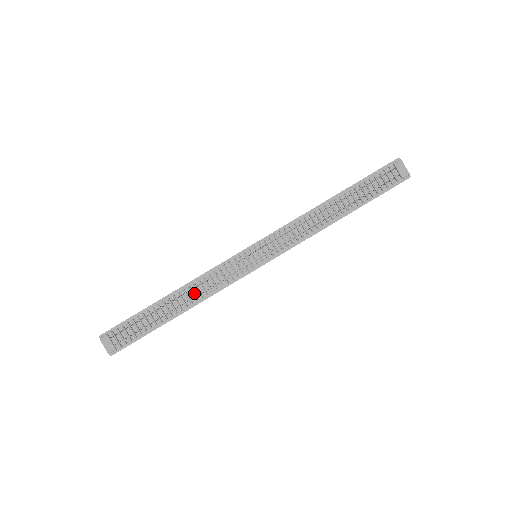
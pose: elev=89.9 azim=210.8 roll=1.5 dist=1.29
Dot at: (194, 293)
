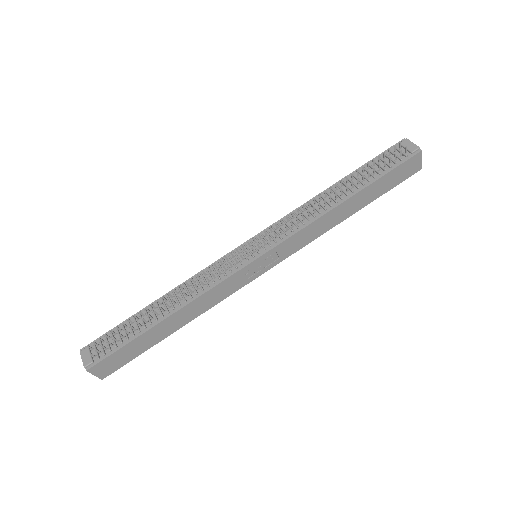
Dot at: (184, 294)
